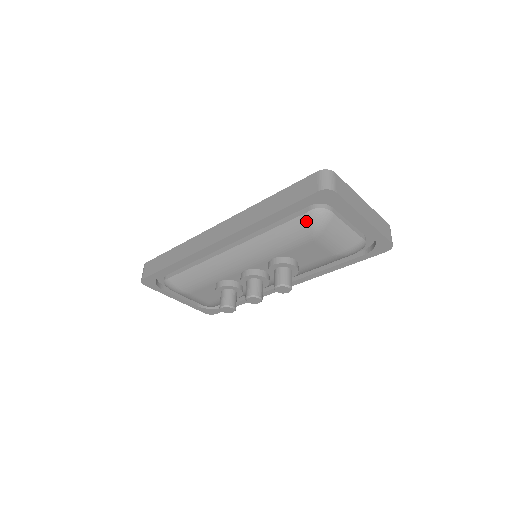
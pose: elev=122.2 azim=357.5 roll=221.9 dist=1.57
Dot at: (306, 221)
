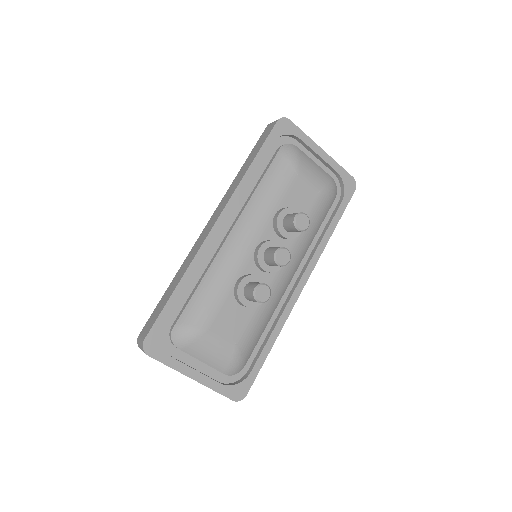
Dot at: (282, 157)
